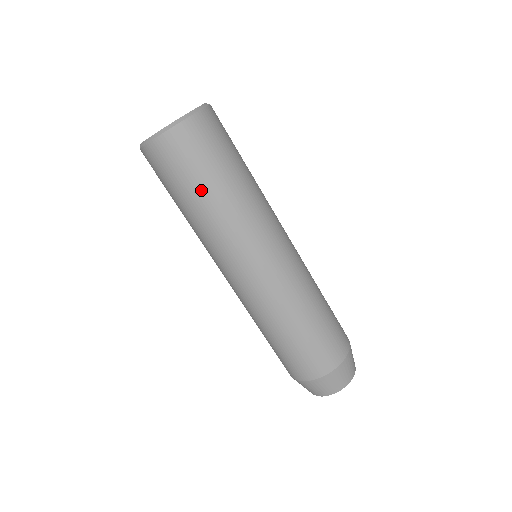
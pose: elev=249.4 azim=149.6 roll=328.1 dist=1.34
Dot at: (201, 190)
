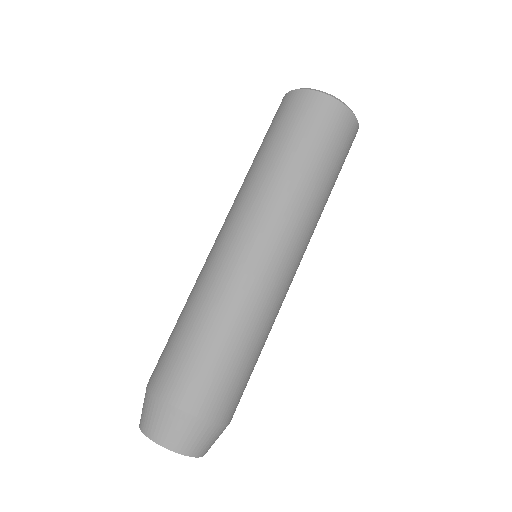
Dot at: (289, 147)
